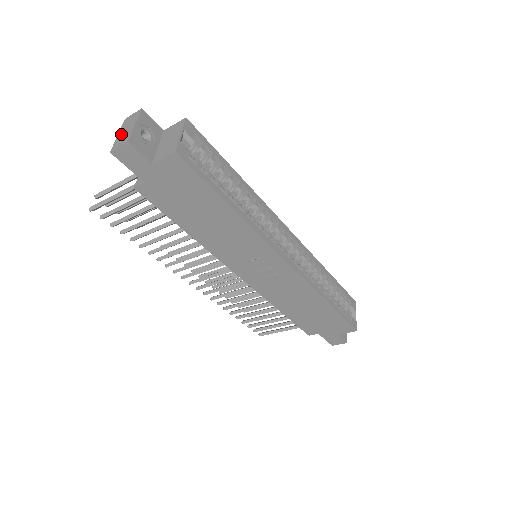
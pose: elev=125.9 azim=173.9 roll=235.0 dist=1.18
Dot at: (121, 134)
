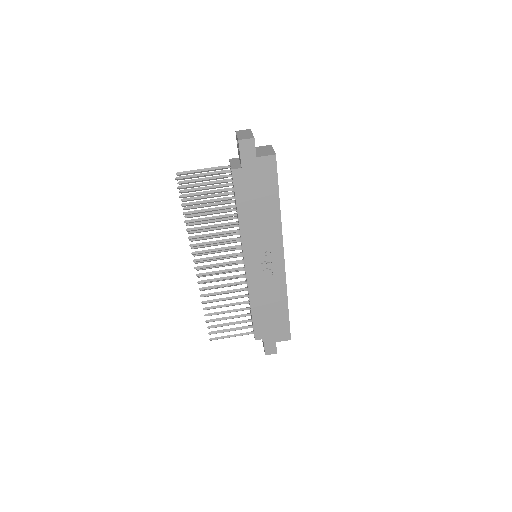
Dot at: (241, 135)
